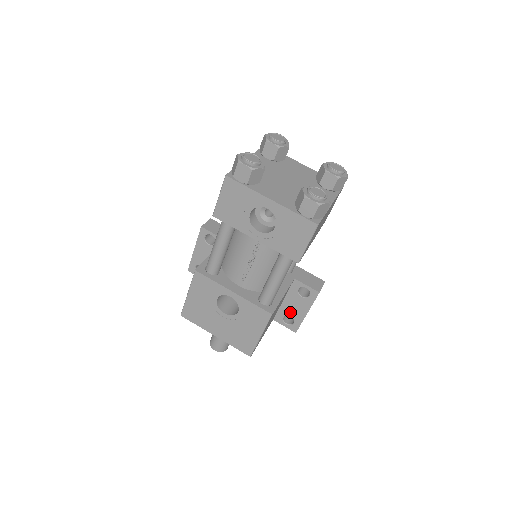
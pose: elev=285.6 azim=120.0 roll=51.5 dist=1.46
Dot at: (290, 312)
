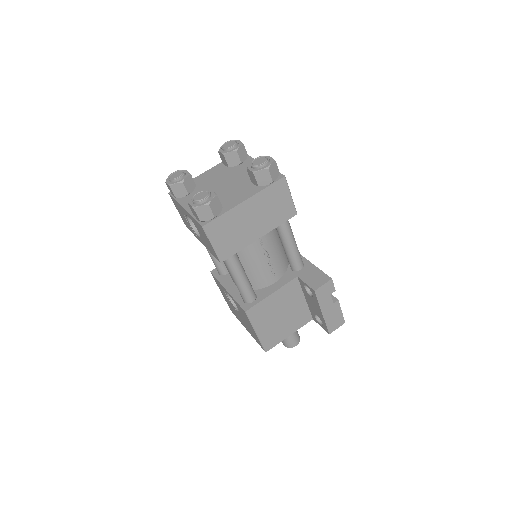
Dot at: (315, 311)
